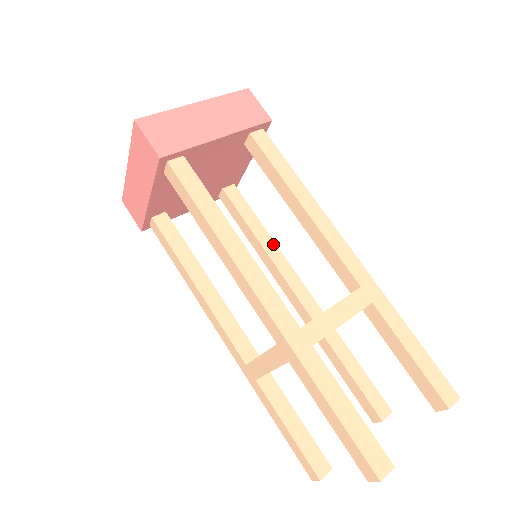
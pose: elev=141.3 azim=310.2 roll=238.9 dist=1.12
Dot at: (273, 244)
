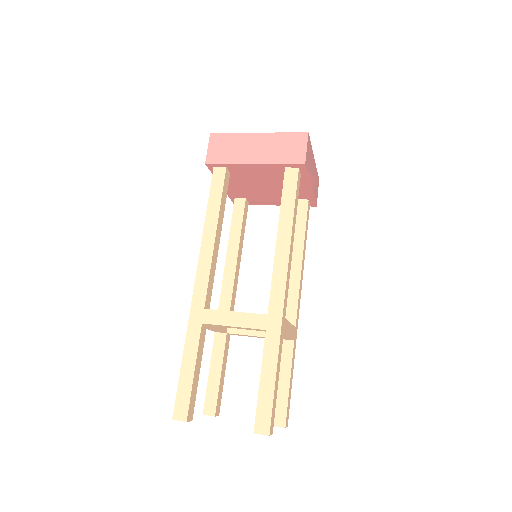
Dot at: (300, 258)
